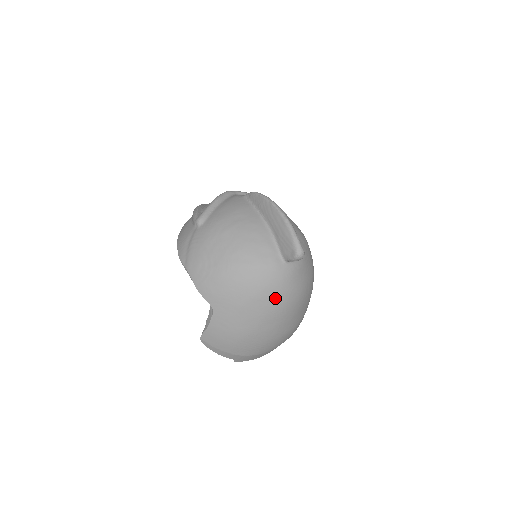
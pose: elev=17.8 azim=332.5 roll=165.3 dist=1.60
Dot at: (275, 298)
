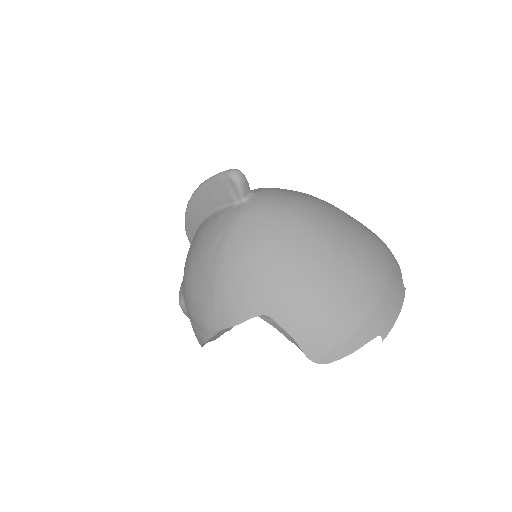
Dot at: (282, 226)
